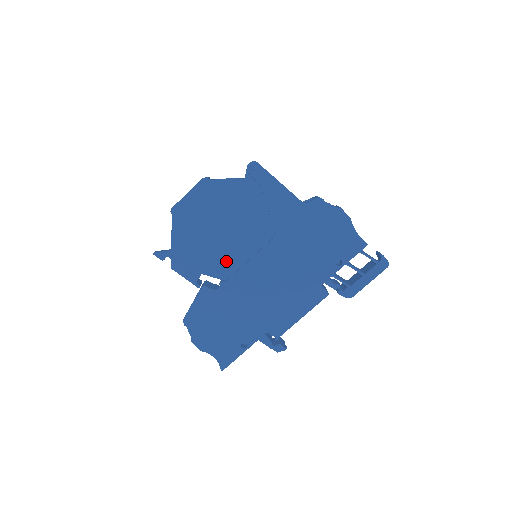
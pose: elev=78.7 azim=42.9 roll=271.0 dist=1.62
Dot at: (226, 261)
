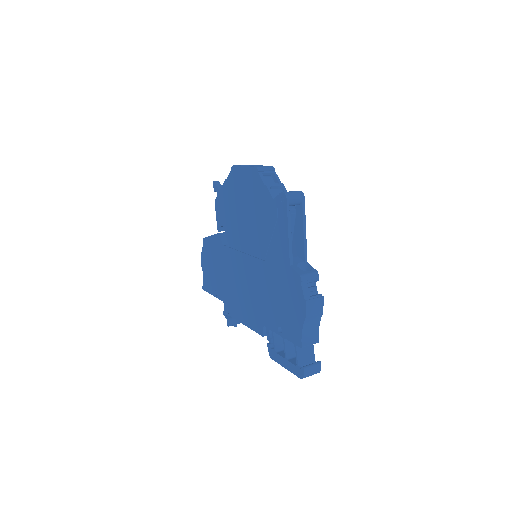
Dot at: (236, 236)
